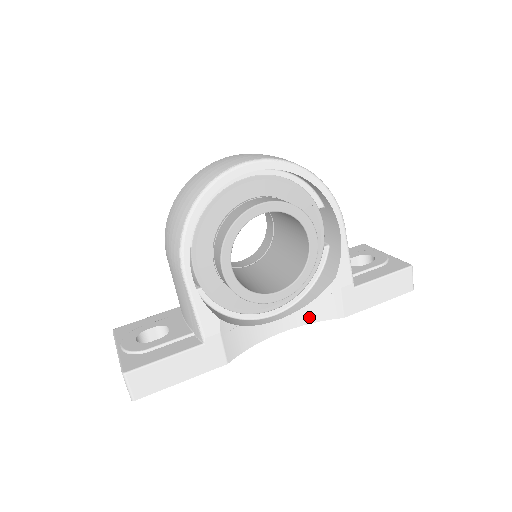
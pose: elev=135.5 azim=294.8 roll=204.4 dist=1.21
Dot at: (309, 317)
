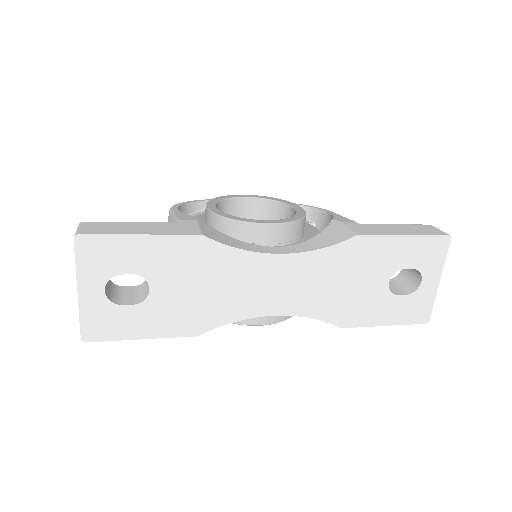
Dot at: (315, 246)
